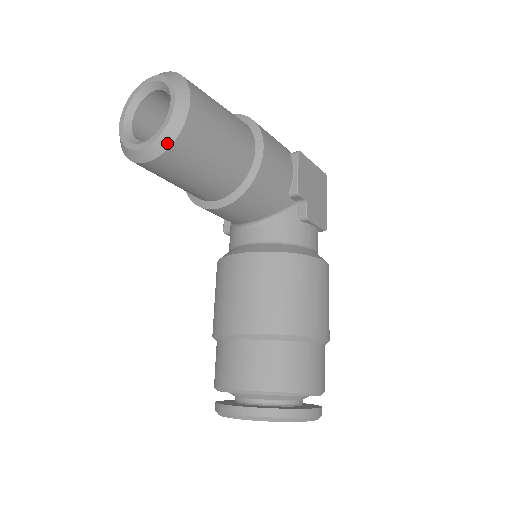
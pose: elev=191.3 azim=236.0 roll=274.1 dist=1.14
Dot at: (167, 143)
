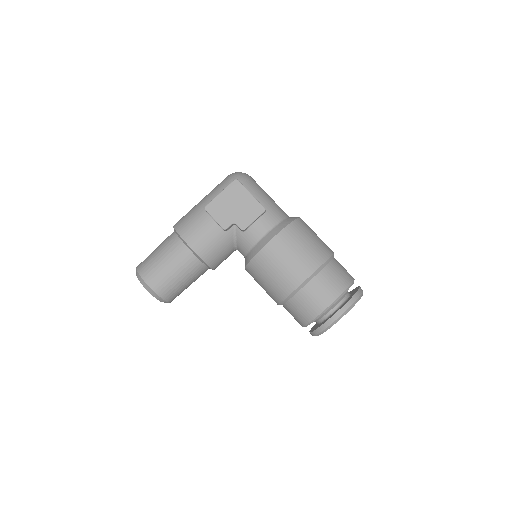
Dot at: (161, 300)
